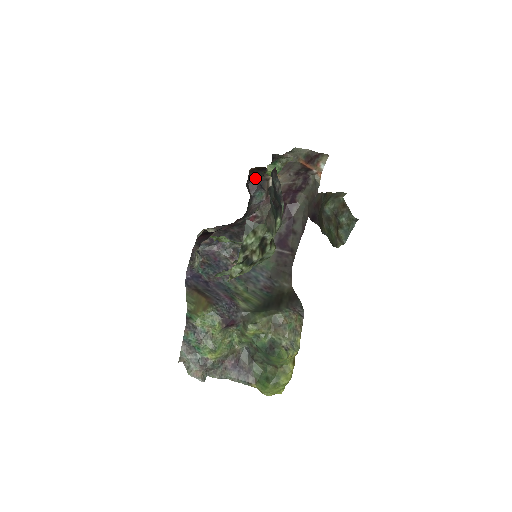
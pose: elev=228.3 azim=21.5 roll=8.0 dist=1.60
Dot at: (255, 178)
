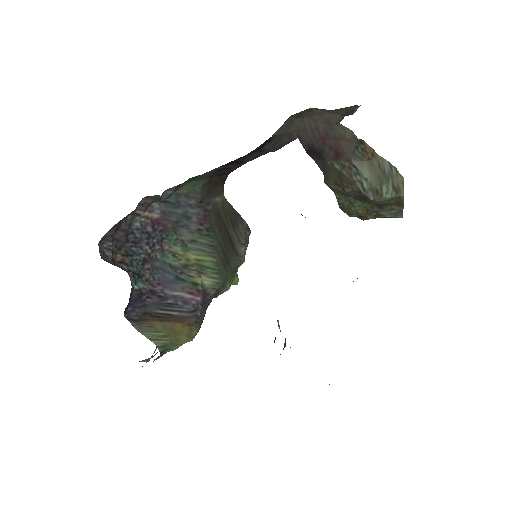
Dot at: occluded
